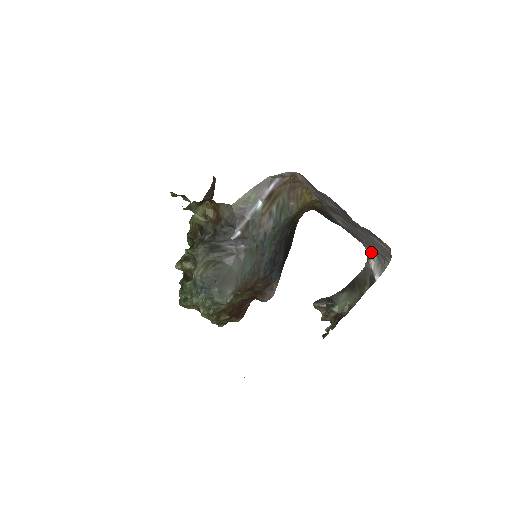
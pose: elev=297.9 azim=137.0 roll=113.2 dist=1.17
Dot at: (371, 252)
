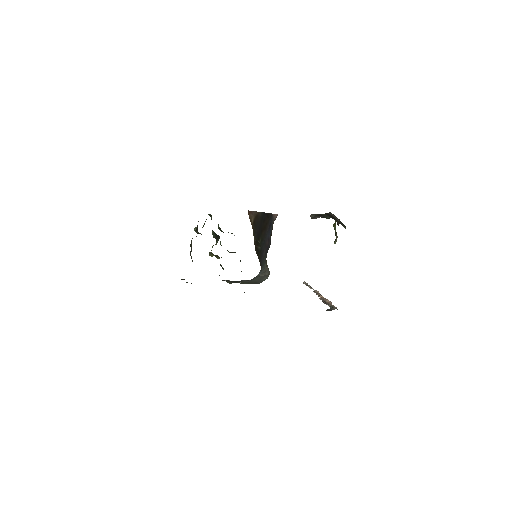
Dot at: occluded
